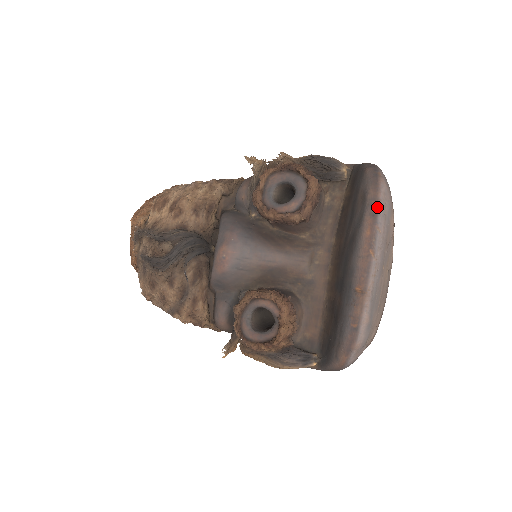
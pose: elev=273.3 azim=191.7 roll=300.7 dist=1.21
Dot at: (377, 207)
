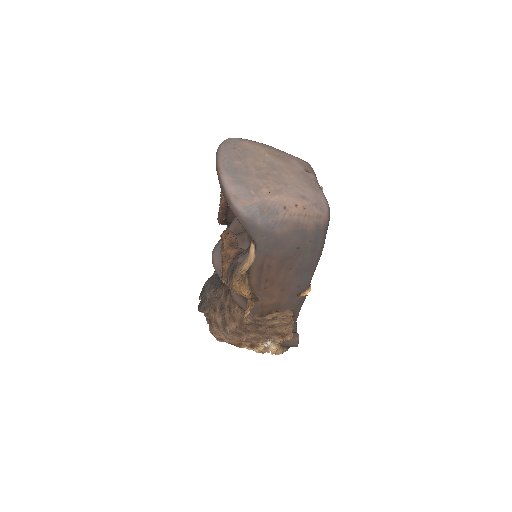
Dot at: (220, 144)
